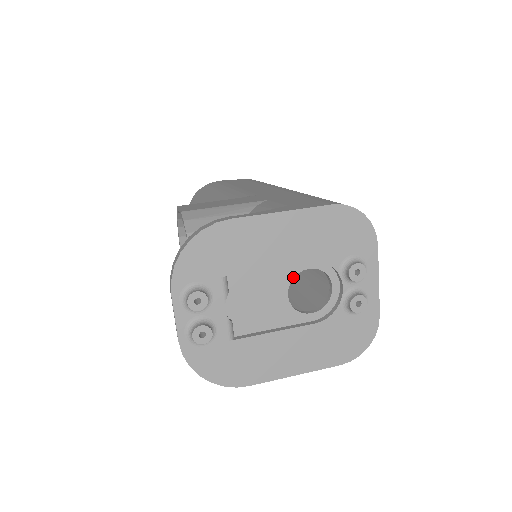
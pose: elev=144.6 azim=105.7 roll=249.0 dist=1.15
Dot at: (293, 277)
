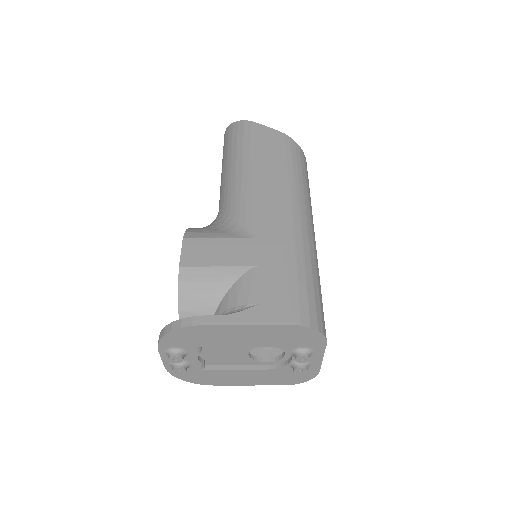
Dot at: occluded
